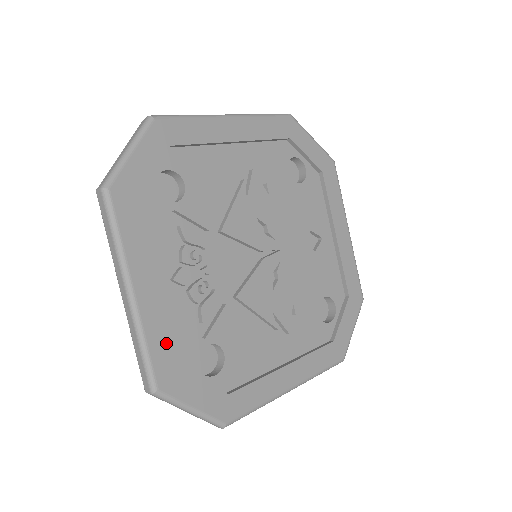
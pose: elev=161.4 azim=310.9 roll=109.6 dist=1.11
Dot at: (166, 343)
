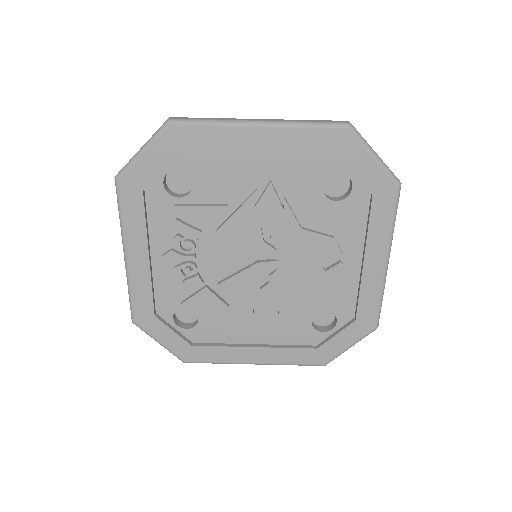
Dot at: (147, 297)
